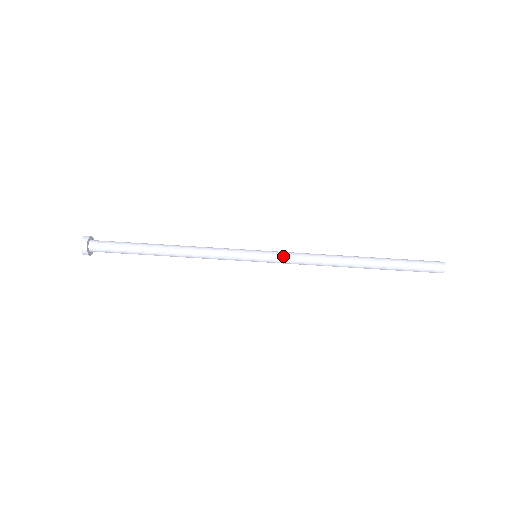
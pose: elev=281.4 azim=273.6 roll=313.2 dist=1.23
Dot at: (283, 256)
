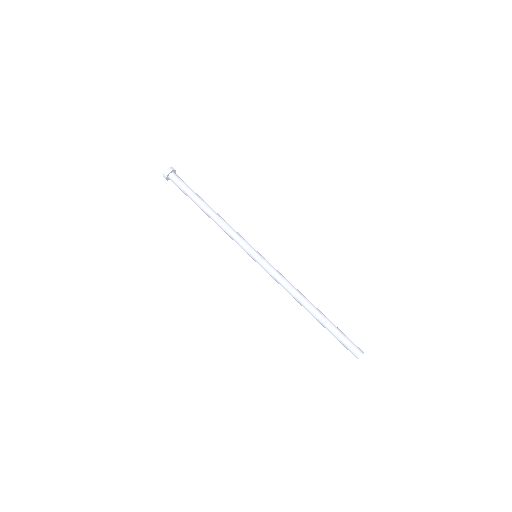
Dot at: (268, 271)
